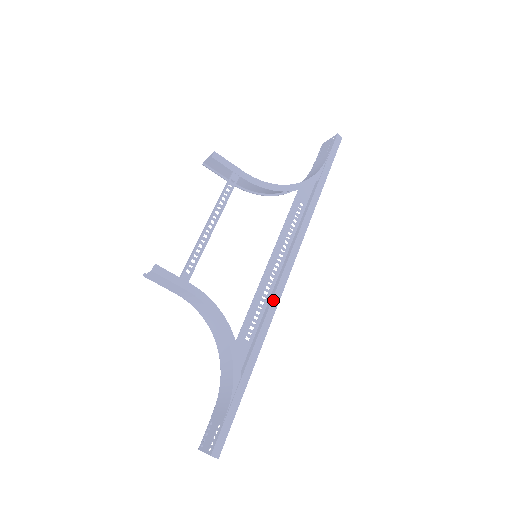
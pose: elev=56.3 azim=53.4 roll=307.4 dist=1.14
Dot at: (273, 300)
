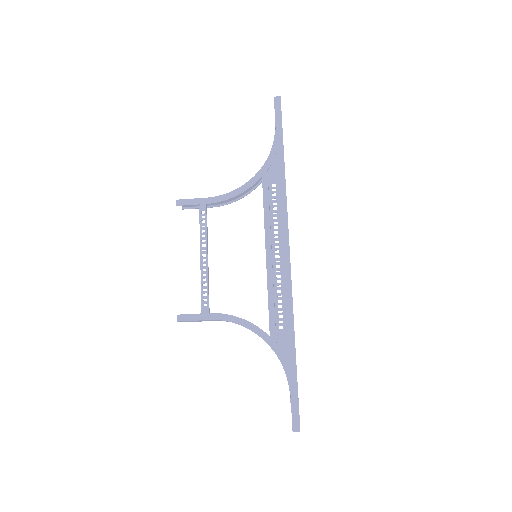
Dot at: (285, 285)
